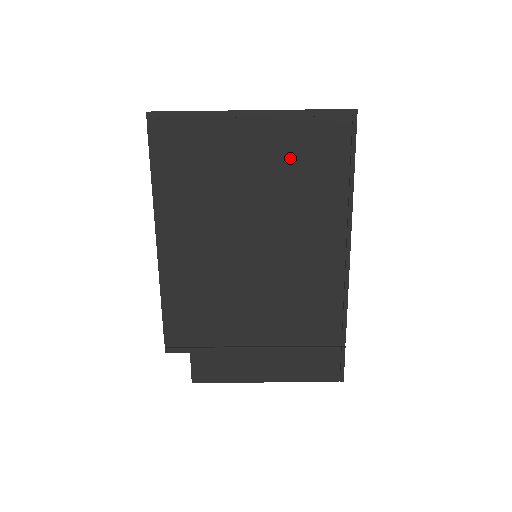
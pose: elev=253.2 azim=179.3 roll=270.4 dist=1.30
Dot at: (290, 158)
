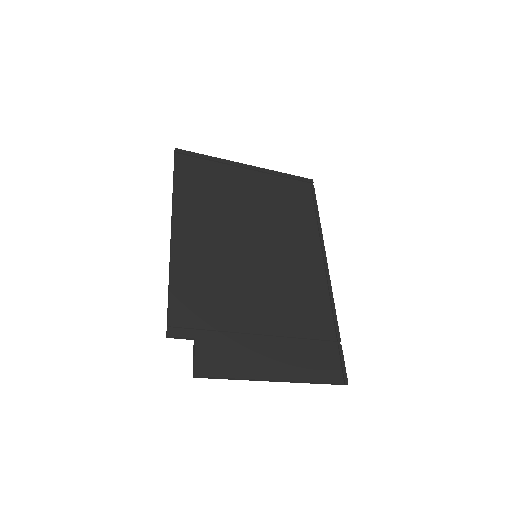
Dot at: (276, 195)
